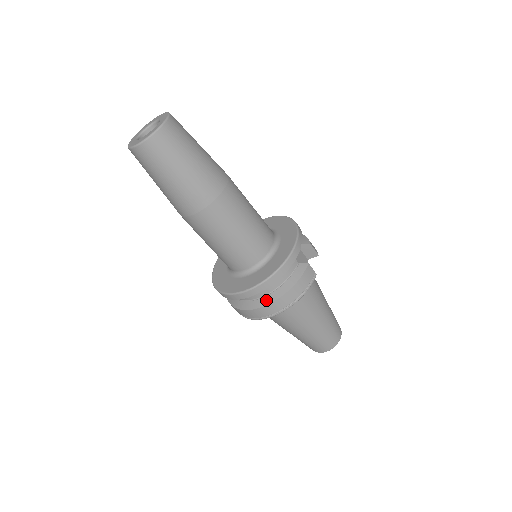
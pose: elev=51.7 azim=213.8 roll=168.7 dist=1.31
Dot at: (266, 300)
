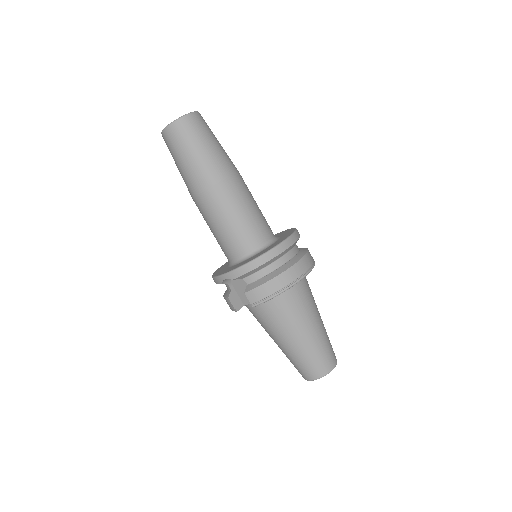
Dot at: (299, 255)
